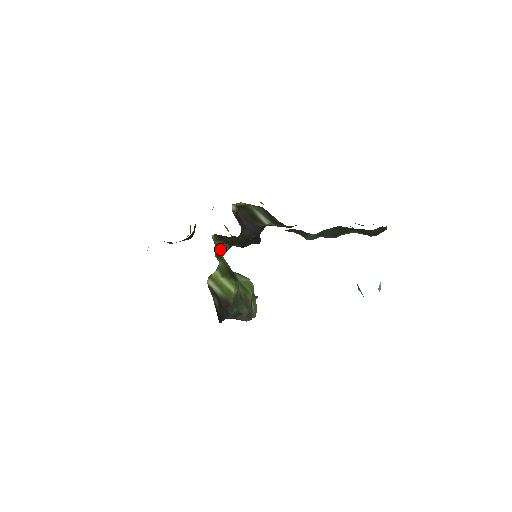
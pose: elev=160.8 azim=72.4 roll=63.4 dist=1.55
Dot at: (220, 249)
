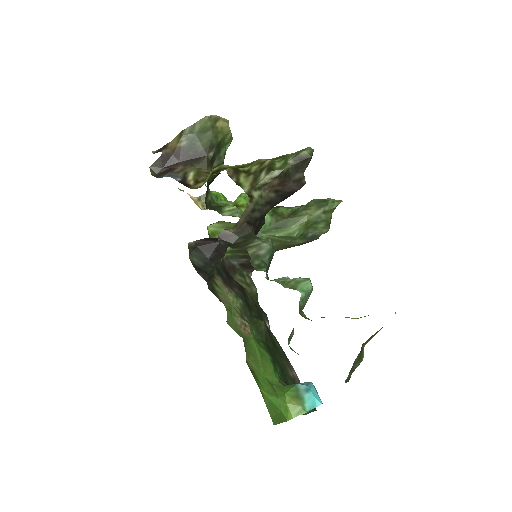
Dot at: (230, 224)
